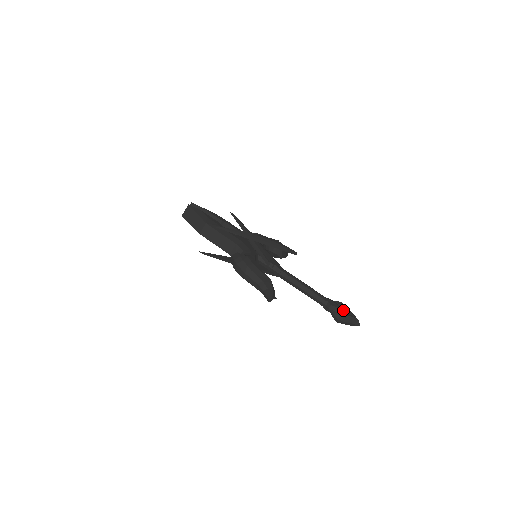
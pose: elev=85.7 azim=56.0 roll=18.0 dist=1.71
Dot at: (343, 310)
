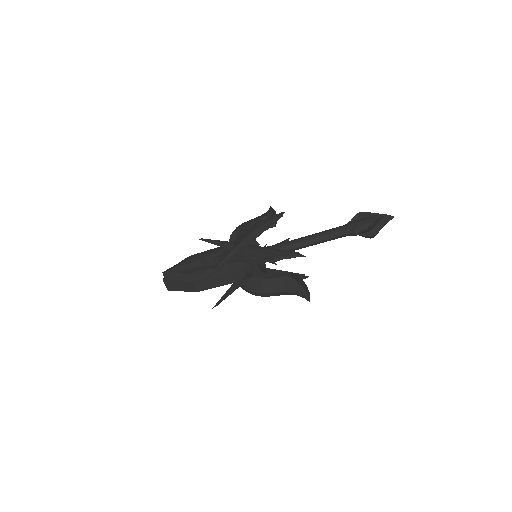
Dot at: (368, 221)
